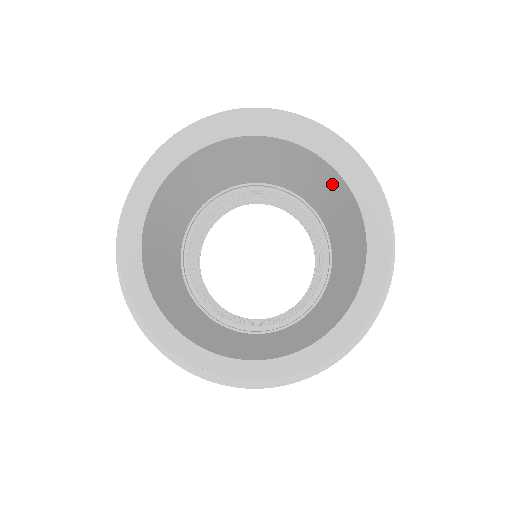
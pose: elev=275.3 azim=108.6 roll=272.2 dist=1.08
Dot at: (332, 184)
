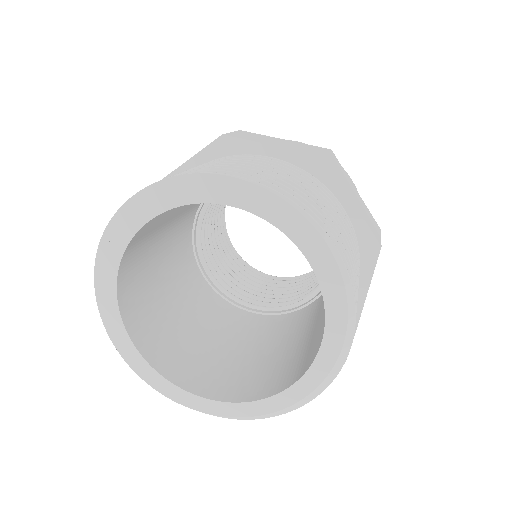
Dot at: occluded
